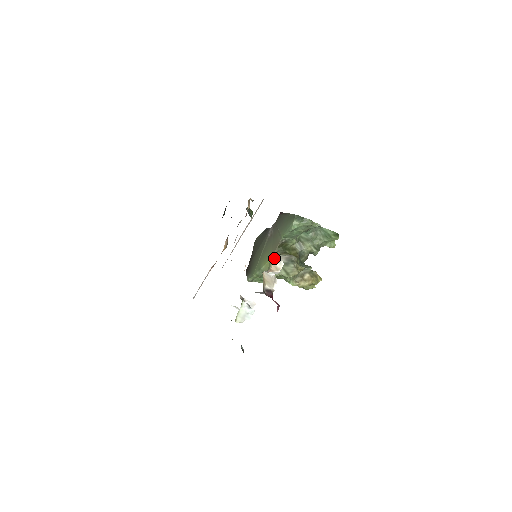
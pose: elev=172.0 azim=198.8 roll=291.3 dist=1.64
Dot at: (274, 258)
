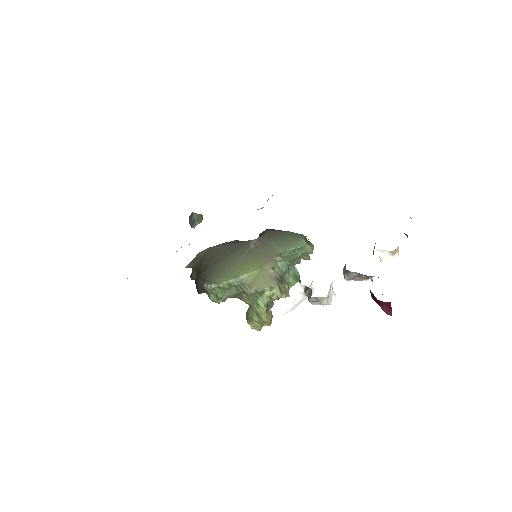
Dot at: (267, 269)
